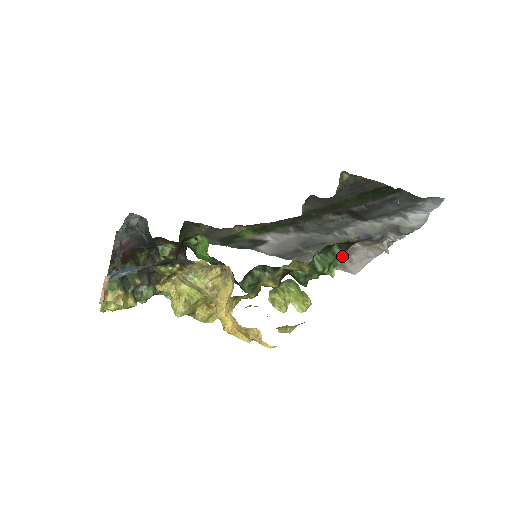
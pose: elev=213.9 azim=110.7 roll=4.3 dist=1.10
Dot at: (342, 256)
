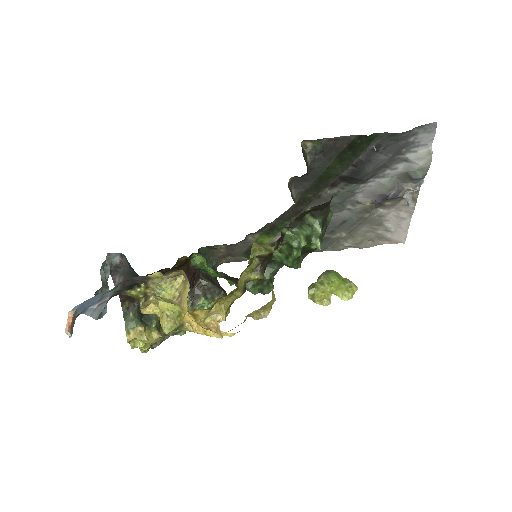
Dot at: (374, 228)
